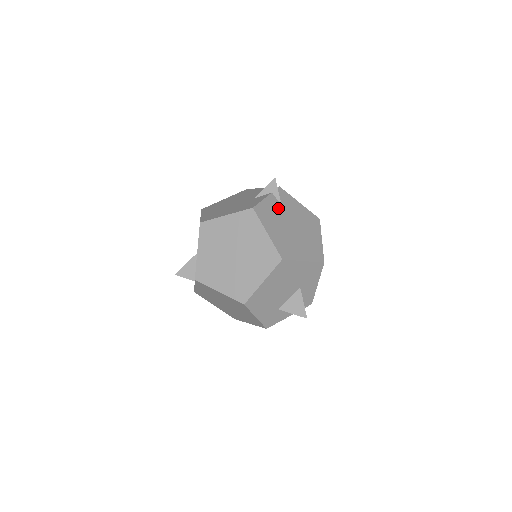
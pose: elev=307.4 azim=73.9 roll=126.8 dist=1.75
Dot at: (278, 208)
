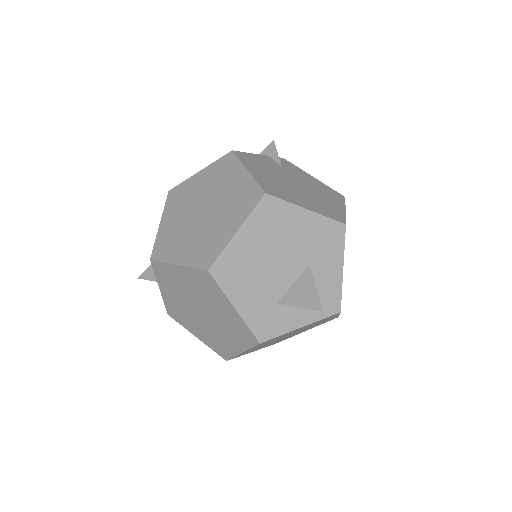
Dot at: (275, 166)
